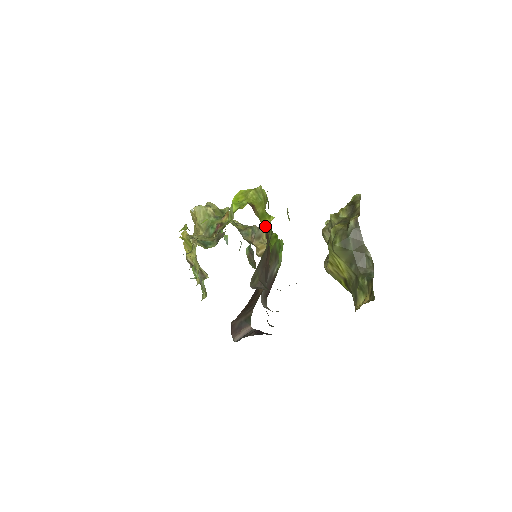
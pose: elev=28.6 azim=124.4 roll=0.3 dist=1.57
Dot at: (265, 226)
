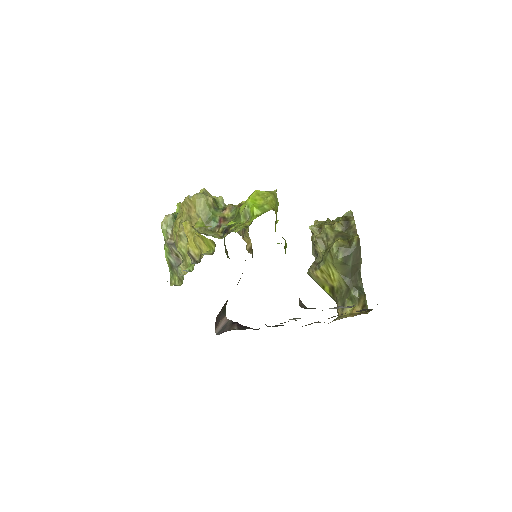
Dot at: (275, 231)
